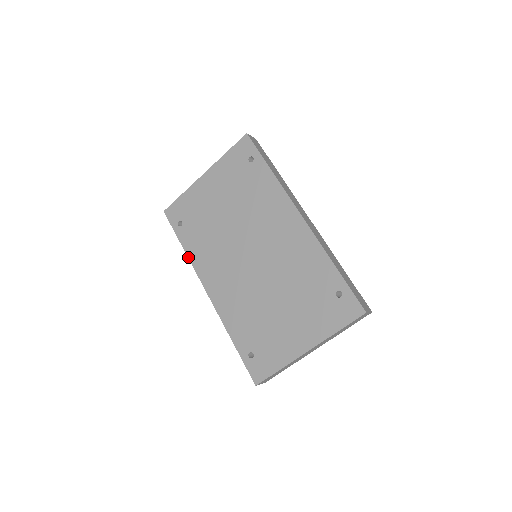
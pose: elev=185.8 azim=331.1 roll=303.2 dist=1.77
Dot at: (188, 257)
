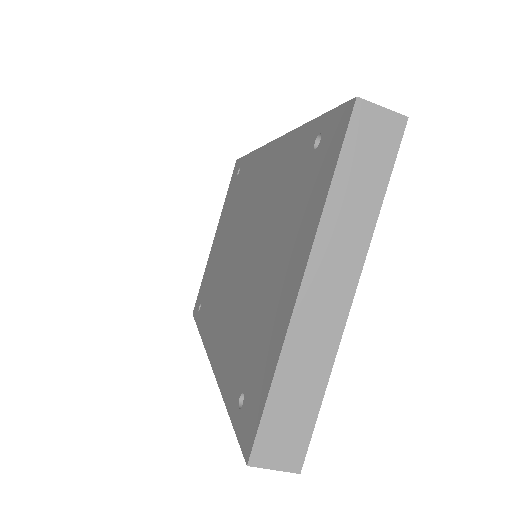
Dot at: occluded
